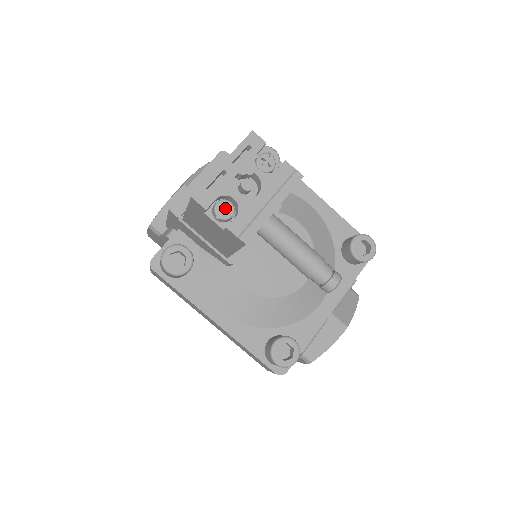
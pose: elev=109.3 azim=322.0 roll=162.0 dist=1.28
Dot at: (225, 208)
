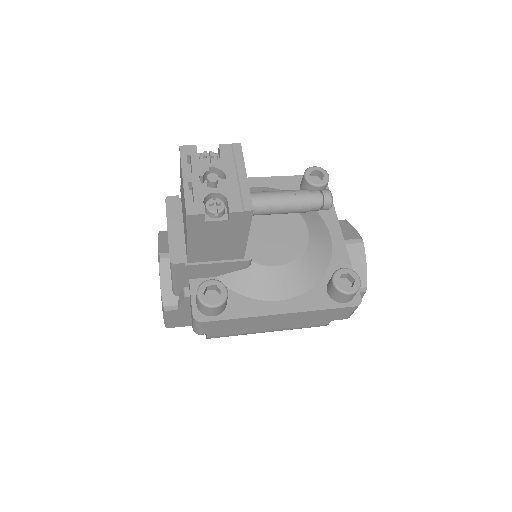
Dot at: (214, 206)
